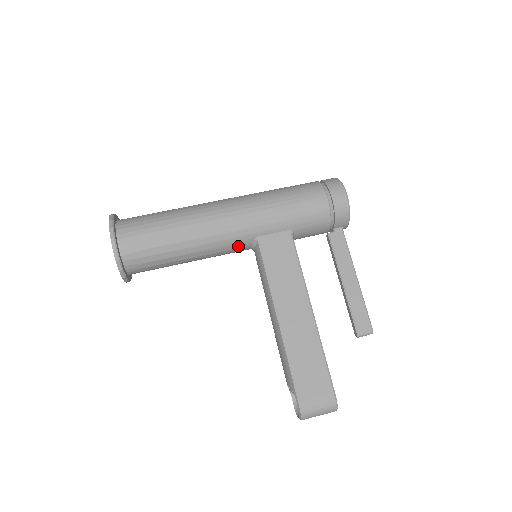
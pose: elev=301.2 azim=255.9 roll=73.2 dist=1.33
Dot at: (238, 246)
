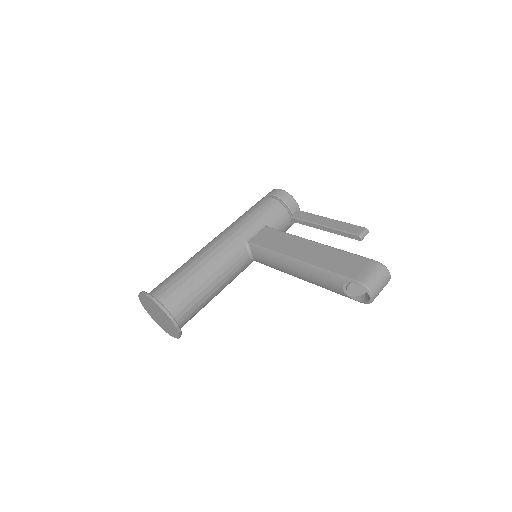
Dot at: (238, 256)
